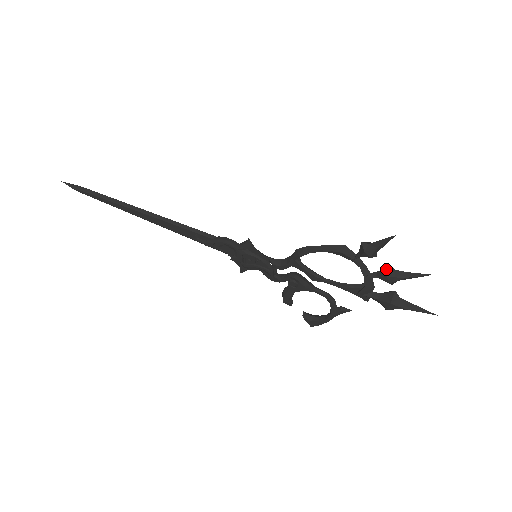
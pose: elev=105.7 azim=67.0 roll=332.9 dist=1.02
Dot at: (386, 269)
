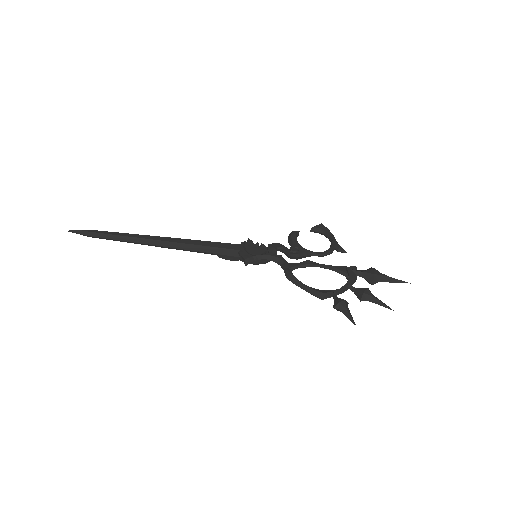
Dot at: occluded
